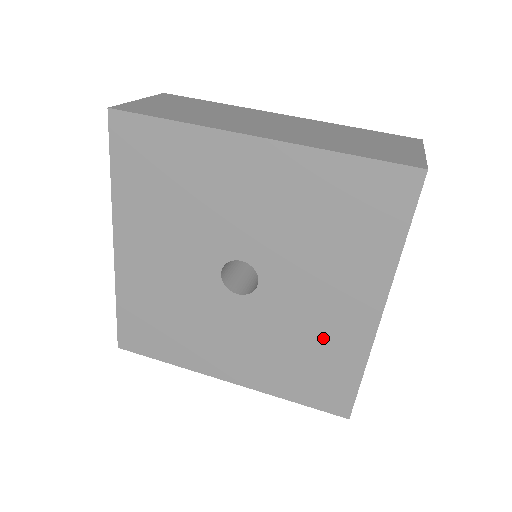
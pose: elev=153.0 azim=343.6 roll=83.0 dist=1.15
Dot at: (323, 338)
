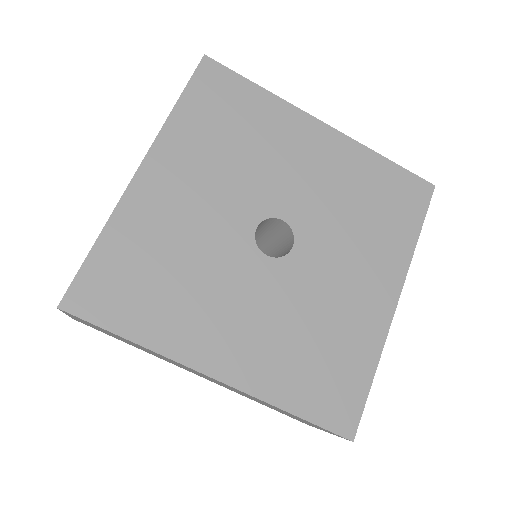
Dot at: (343, 322)
